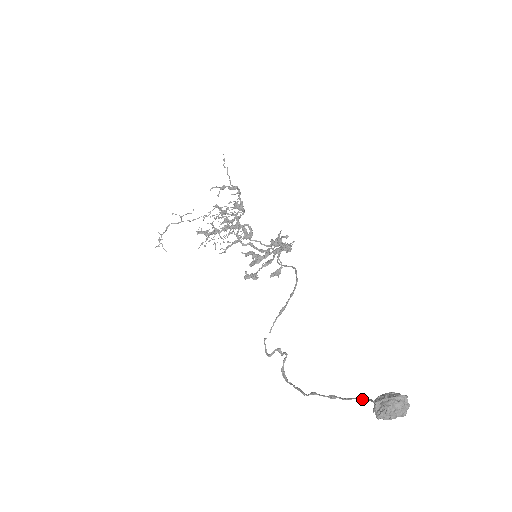
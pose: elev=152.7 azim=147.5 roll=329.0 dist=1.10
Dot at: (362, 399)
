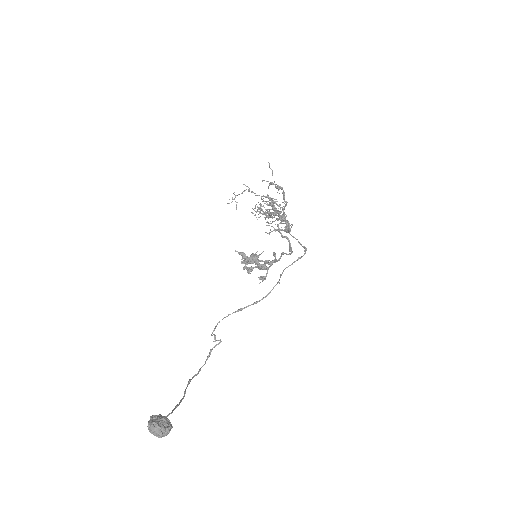
Dot at: (174, 408)
